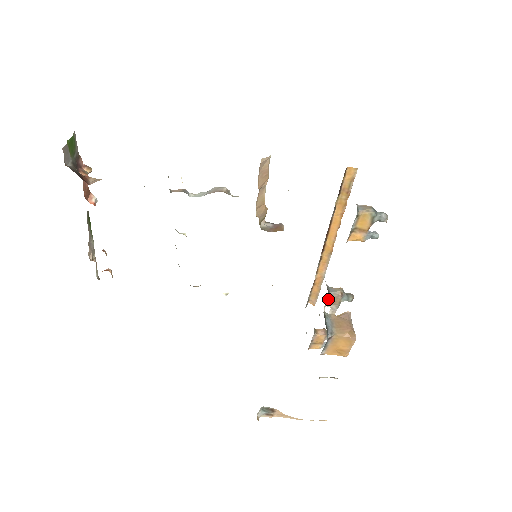
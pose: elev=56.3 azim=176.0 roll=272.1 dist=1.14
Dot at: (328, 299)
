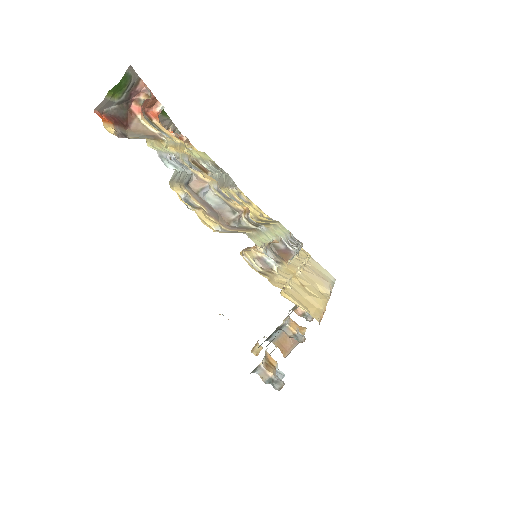
Dot at: occluded
